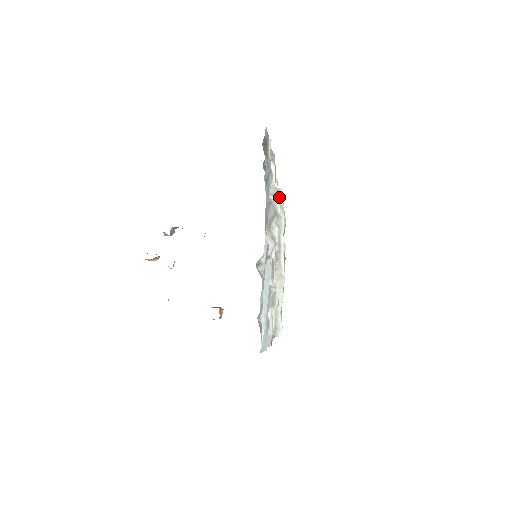
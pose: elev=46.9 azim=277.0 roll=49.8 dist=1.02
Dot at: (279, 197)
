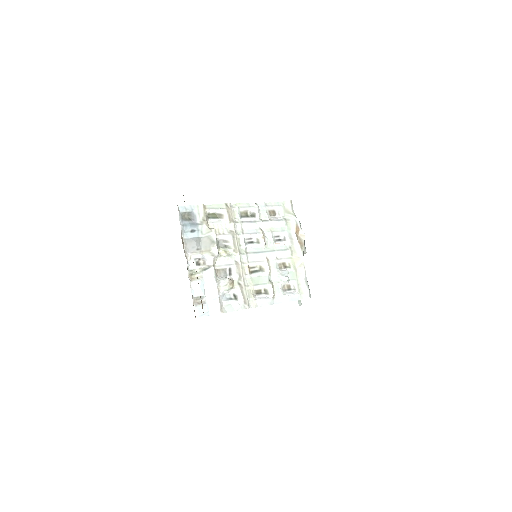
Dot at: (286, 207)
